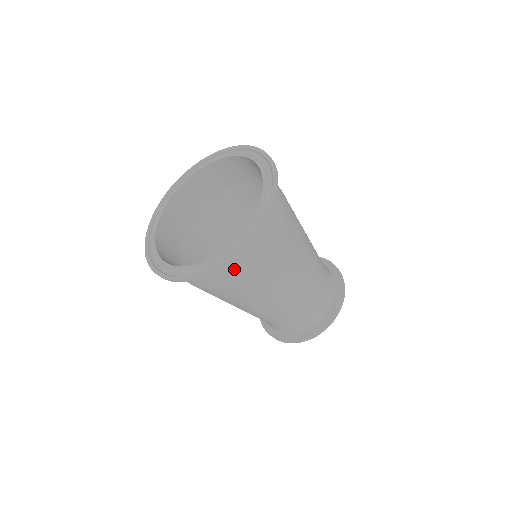
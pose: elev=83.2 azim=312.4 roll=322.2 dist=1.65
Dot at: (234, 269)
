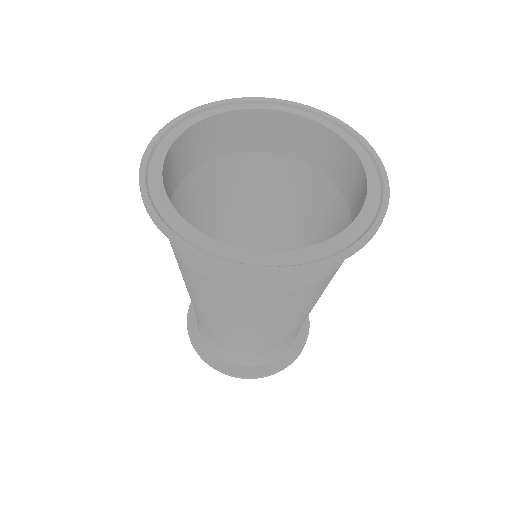
Dot at: occluded
